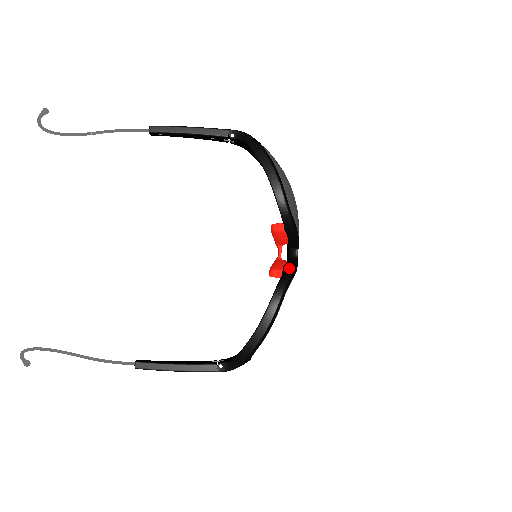
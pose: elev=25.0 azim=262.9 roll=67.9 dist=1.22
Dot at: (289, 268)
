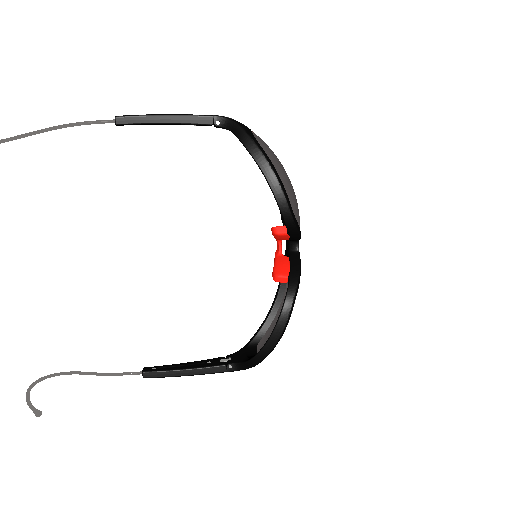
Dot at: (294, 272)
